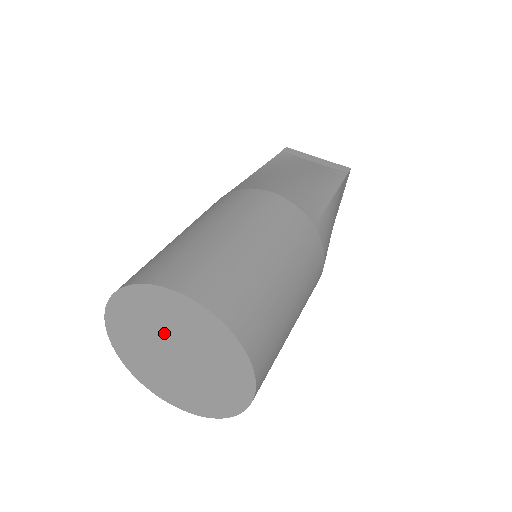
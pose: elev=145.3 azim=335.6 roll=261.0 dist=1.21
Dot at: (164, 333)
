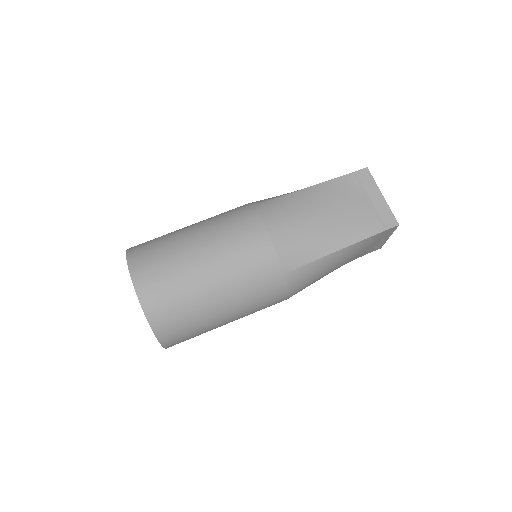
Dot at: occluded
